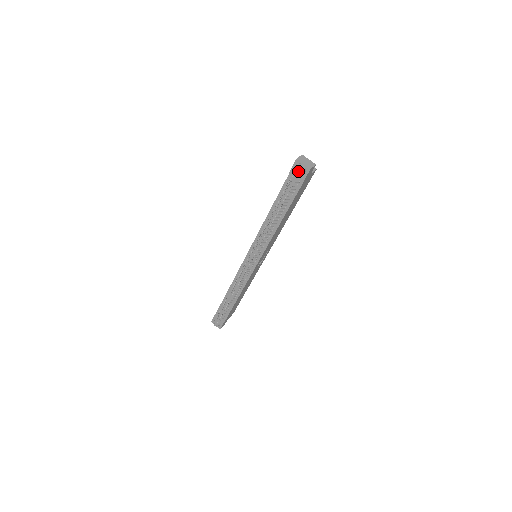
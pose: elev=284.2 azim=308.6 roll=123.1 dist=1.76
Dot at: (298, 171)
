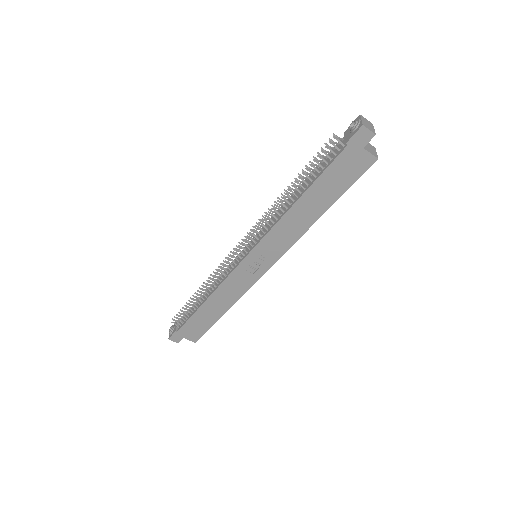
Dot at: (351, 127)
